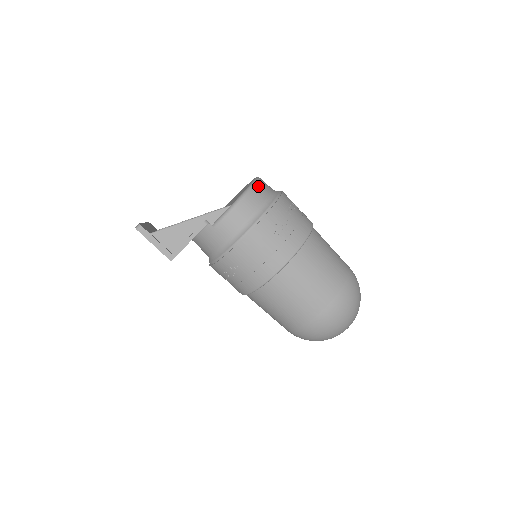
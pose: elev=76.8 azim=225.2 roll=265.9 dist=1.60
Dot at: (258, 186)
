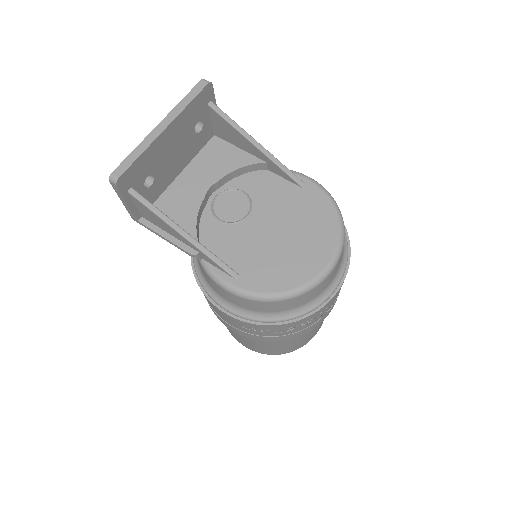
Dot at: (290, 301)
